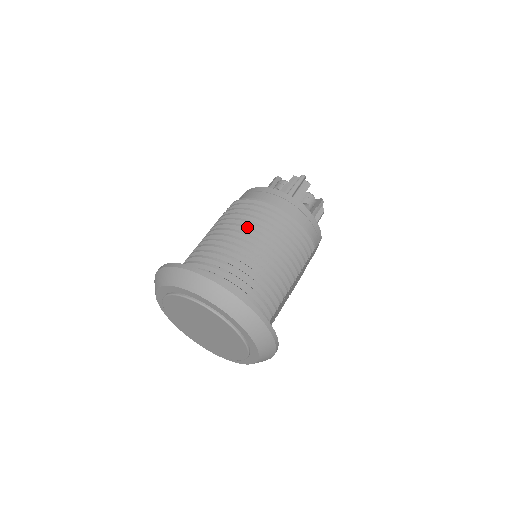
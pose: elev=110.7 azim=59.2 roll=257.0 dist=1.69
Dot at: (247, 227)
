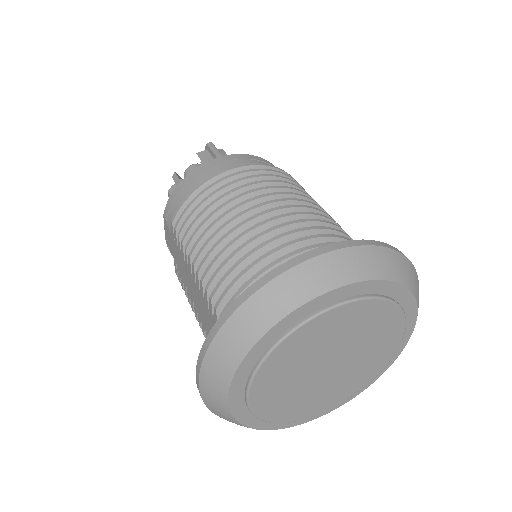
Dot at: (249, 199)
